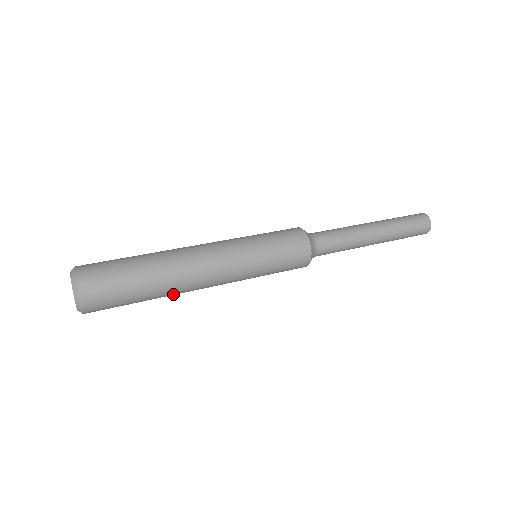
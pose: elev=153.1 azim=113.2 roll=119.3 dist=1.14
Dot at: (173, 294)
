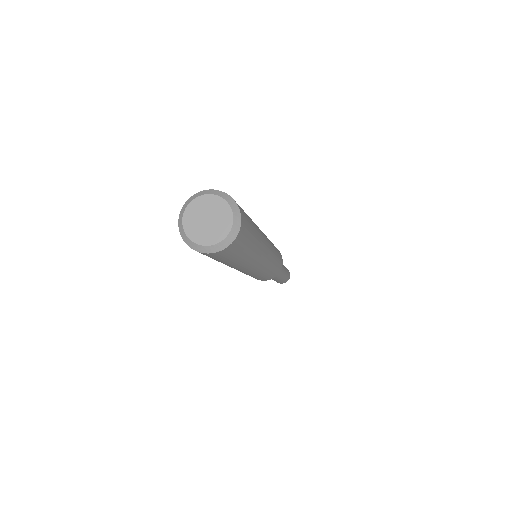
Dot at: (261, 246)
